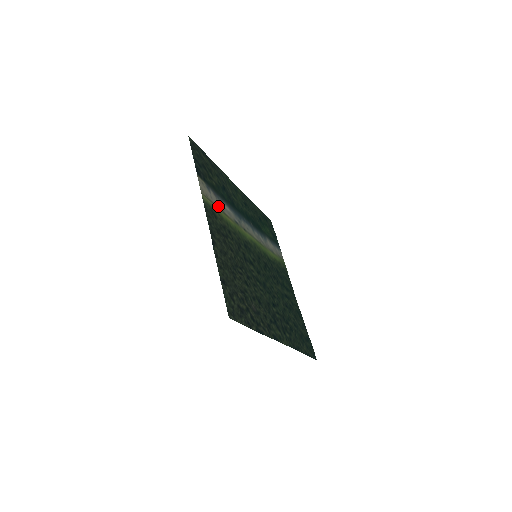
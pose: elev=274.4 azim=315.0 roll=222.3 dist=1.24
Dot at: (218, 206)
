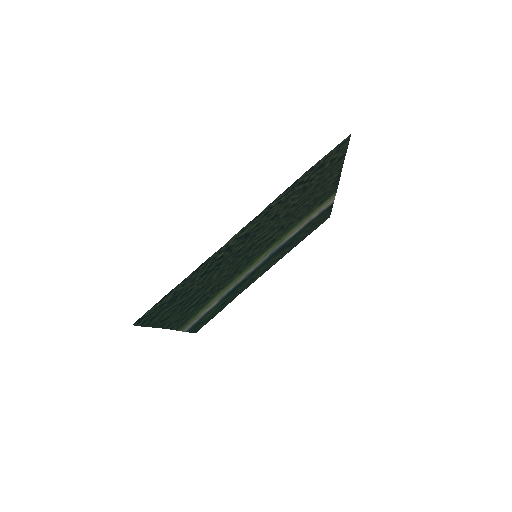
Dot at: (310, 217)
